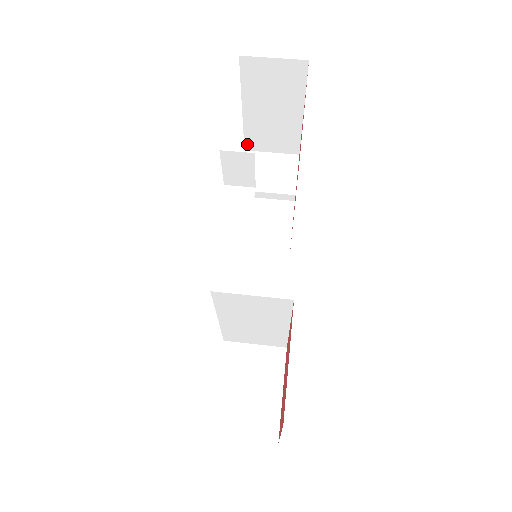
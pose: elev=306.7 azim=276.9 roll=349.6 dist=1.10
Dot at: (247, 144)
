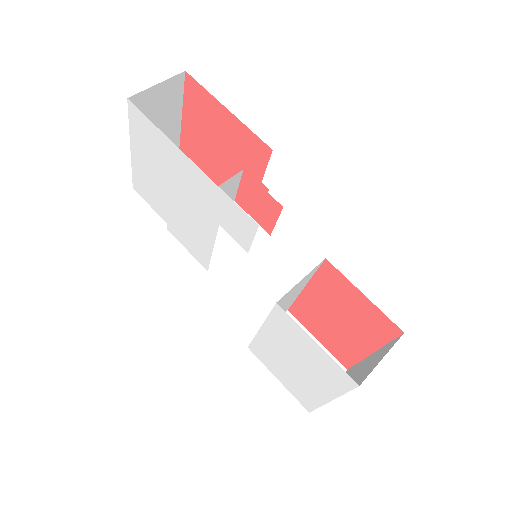
Dot at: occluded
